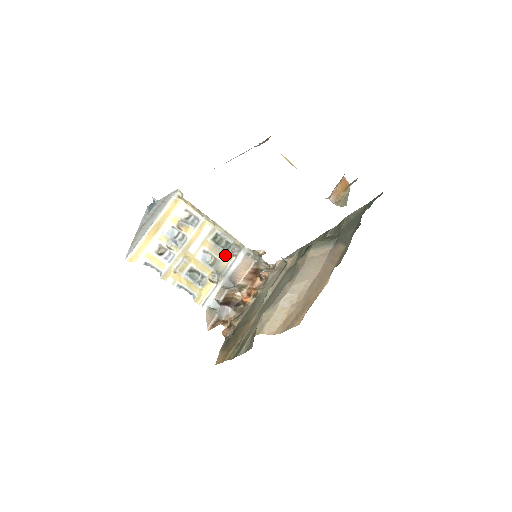
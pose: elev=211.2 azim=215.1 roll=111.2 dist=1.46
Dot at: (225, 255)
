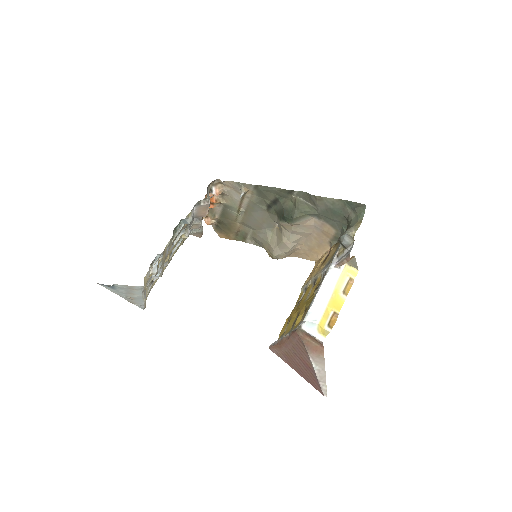
Dot at: (185, 224)
